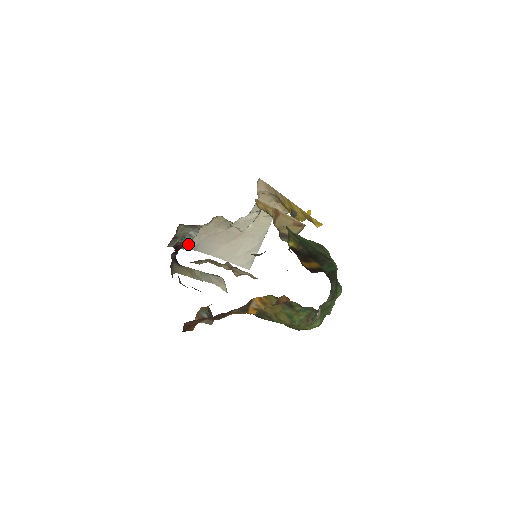
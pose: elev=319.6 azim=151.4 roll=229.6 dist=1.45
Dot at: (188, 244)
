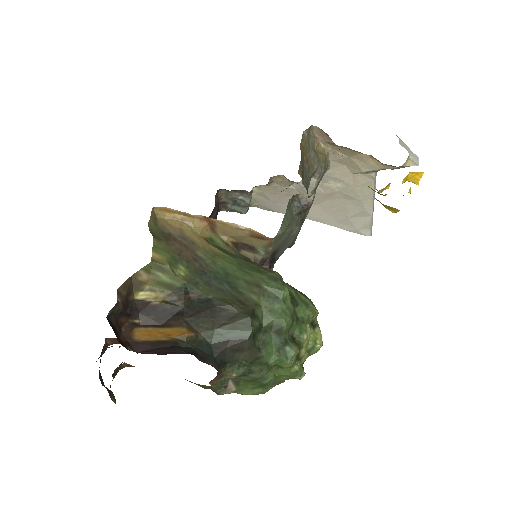
Dot at: (246, 209)
